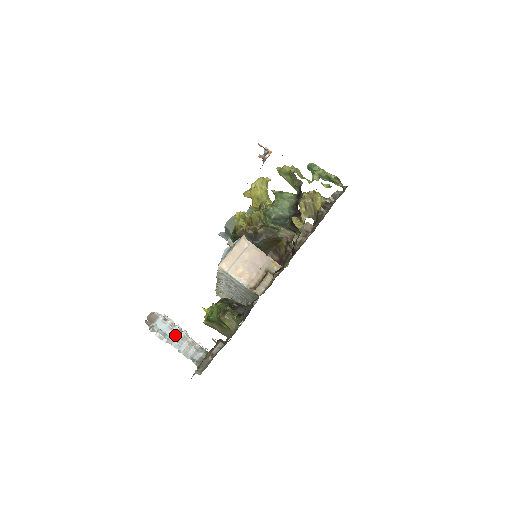
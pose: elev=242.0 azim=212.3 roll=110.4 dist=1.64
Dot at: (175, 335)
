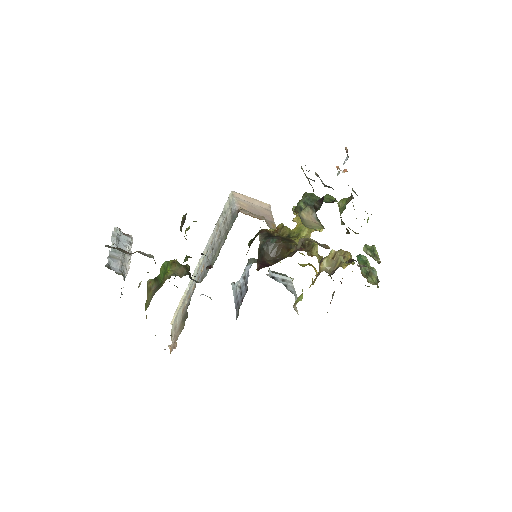
Dot at: occluded
